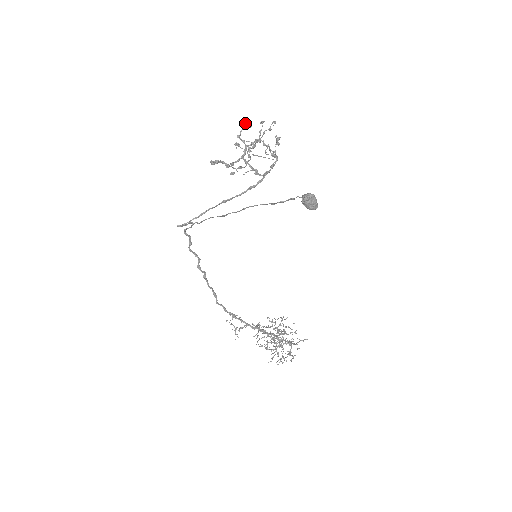
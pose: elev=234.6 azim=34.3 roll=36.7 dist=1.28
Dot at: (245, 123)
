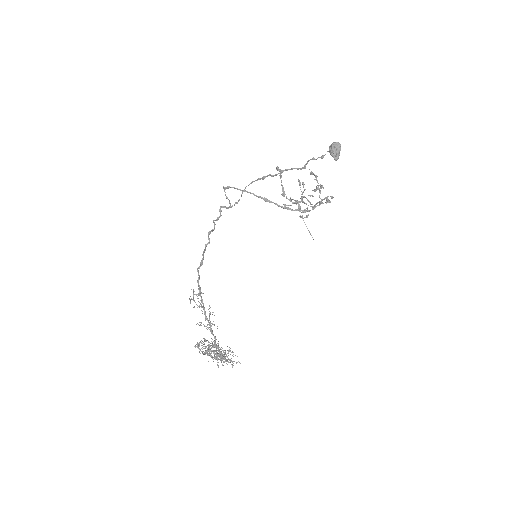
Dot at: (311, 195)
